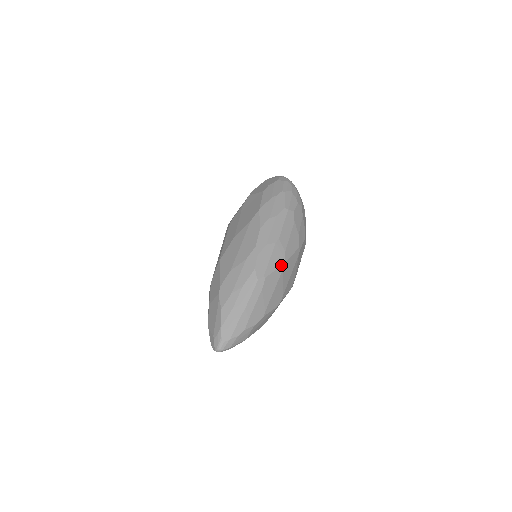
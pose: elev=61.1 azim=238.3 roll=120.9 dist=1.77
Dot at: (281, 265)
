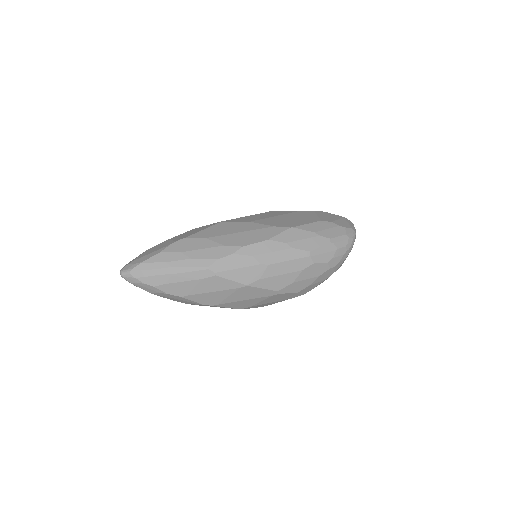
Dot at: (242, 283)
